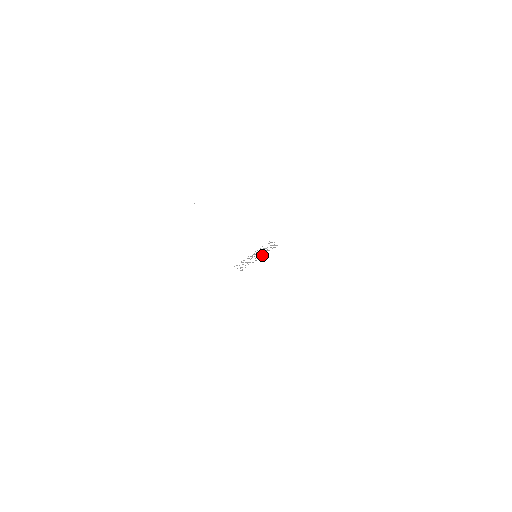
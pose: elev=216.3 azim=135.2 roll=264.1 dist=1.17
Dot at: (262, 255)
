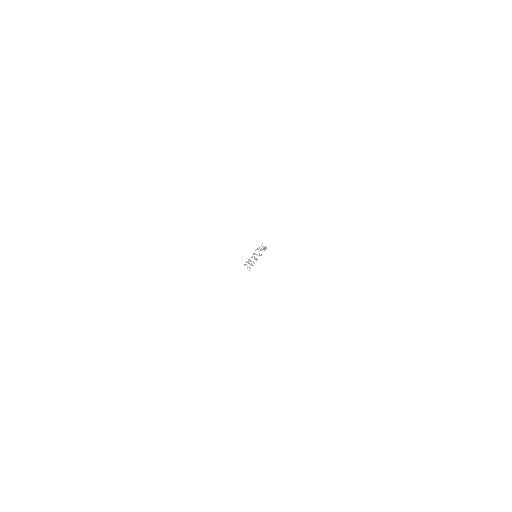
Dot at: occluded
